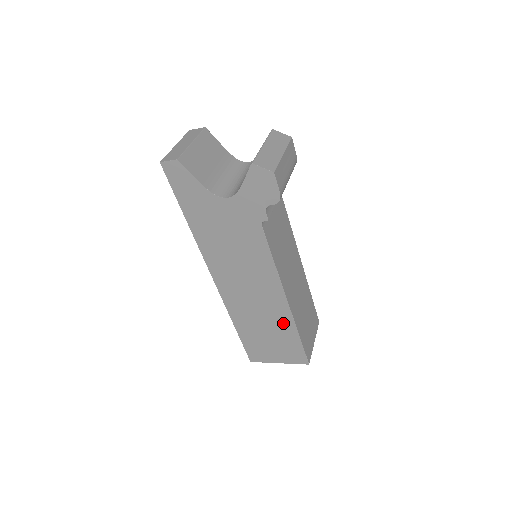
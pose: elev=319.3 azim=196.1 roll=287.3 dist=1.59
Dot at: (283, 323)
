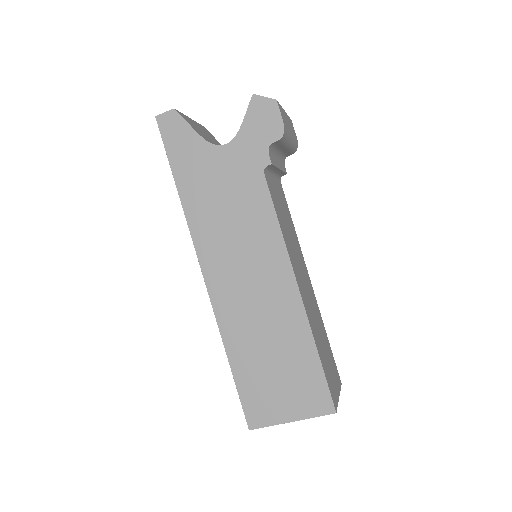
Dot at: (294, 333)
